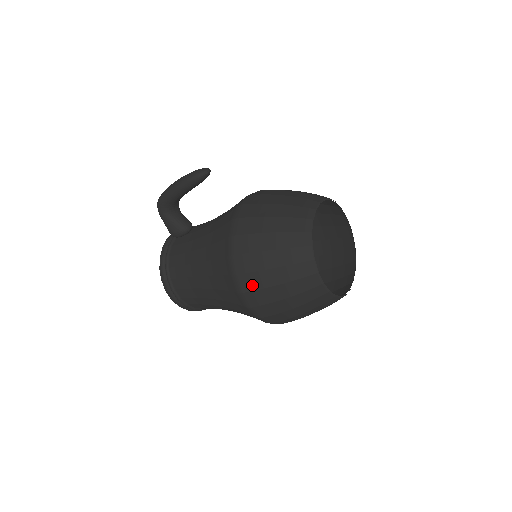
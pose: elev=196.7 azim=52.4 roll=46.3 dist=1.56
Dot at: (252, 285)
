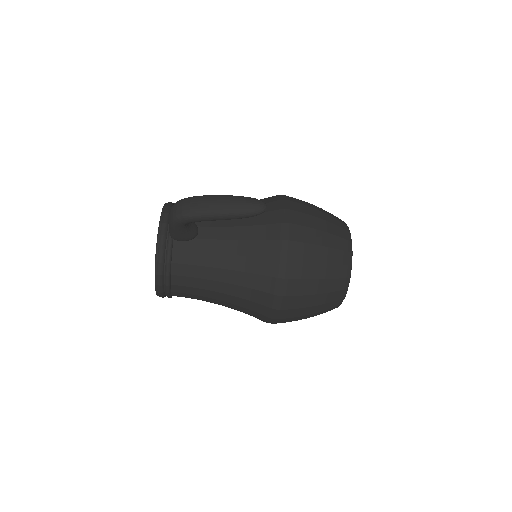
Dot at: (289, 315)
